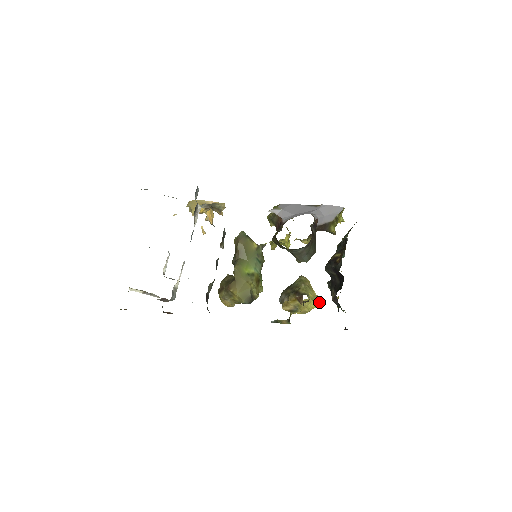
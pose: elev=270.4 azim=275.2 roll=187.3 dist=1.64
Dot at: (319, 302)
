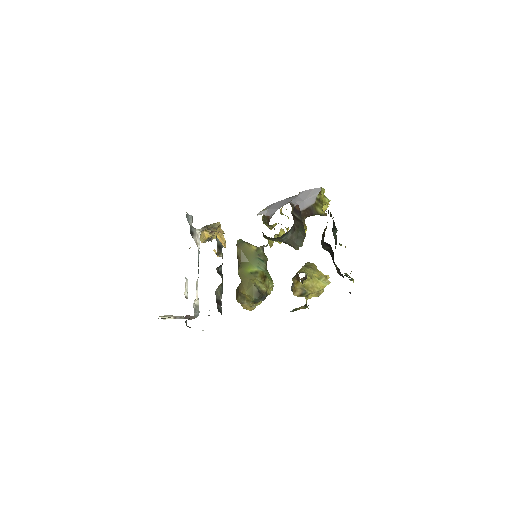
Dot at: (328, 280)
